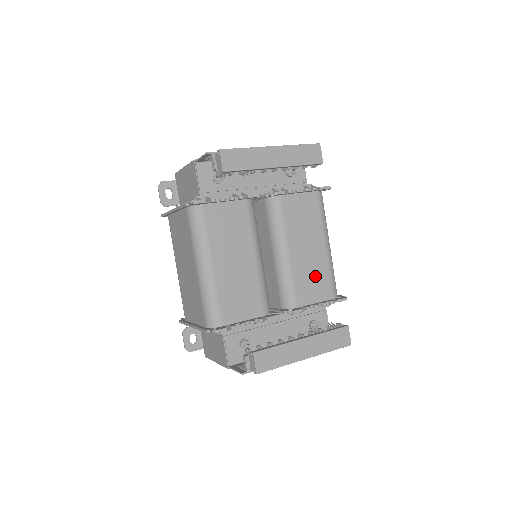
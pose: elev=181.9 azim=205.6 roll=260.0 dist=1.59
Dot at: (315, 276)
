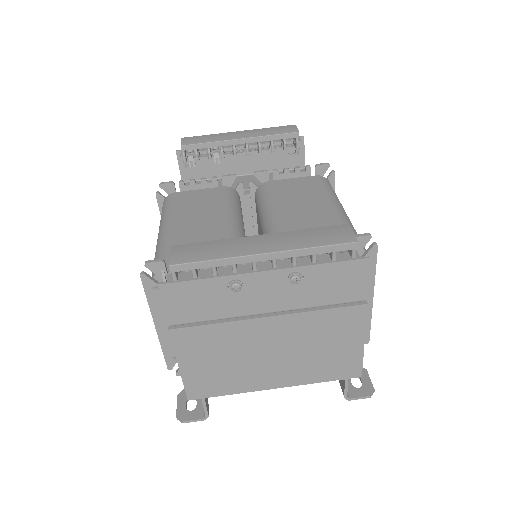
Dot at: occluded
